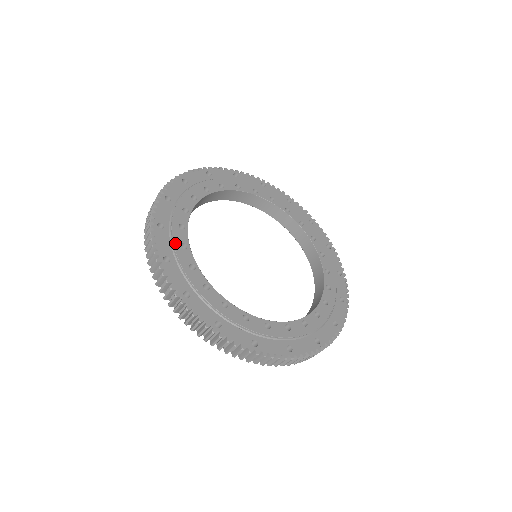
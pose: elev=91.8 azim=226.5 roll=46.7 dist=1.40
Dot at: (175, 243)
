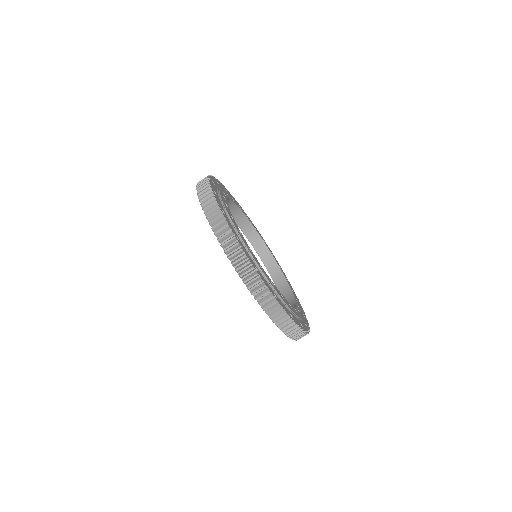
Dot at: (236, 228)
